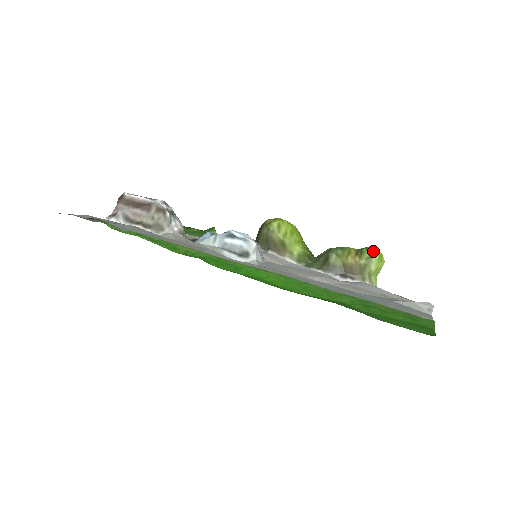
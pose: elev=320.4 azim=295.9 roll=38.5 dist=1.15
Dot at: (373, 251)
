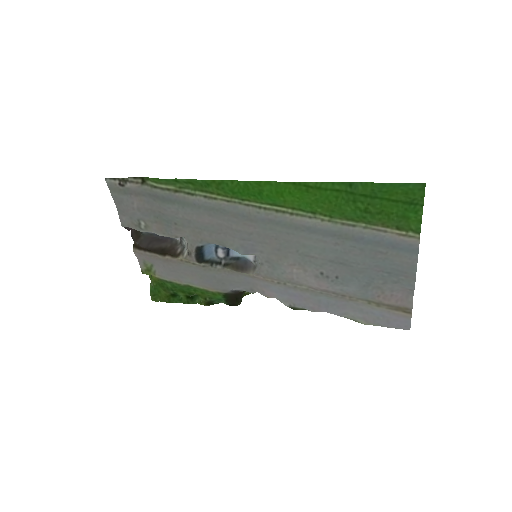
Dot at: occluded
